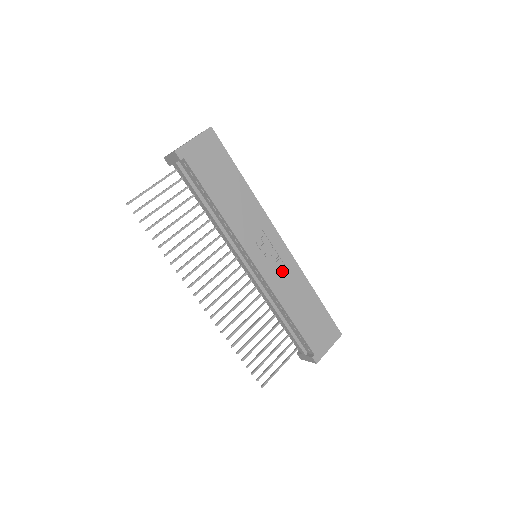
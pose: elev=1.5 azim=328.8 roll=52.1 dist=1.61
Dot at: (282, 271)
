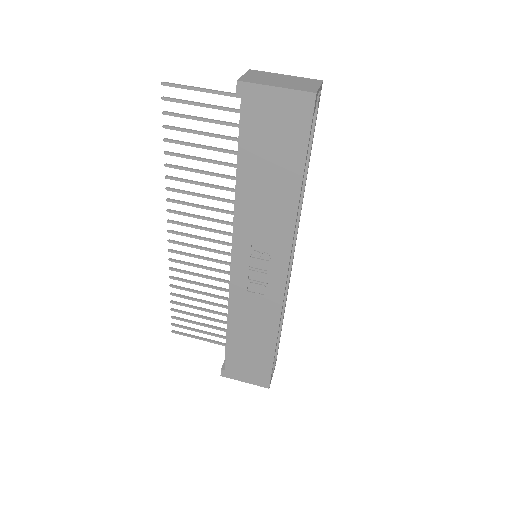
Dot at: (258, 296)
